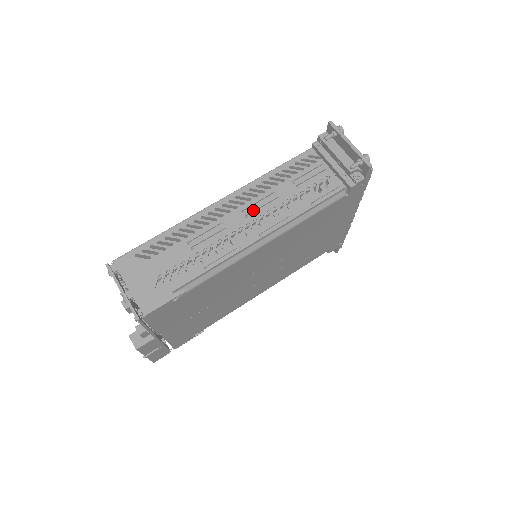
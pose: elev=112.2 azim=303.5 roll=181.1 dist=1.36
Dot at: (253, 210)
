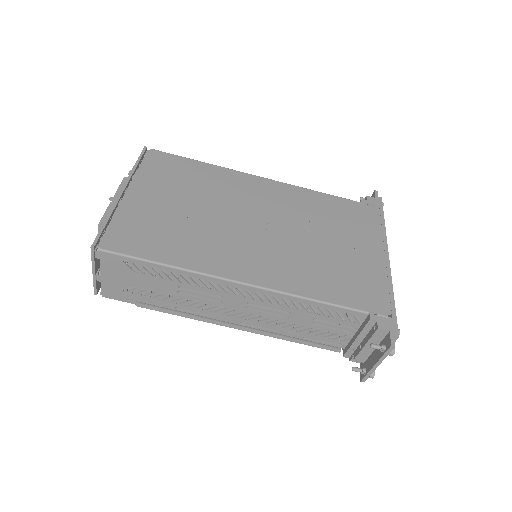
Dot at: (257, 309)
